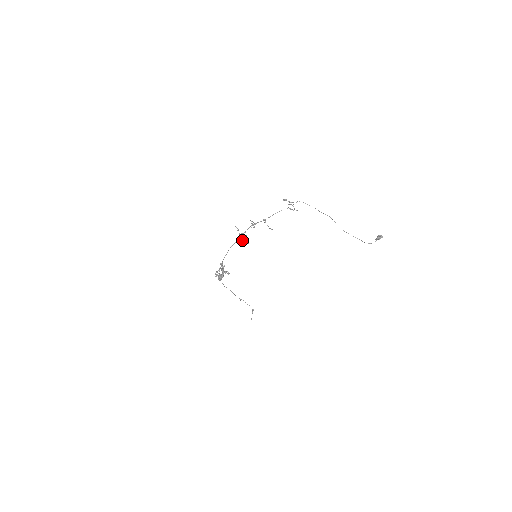
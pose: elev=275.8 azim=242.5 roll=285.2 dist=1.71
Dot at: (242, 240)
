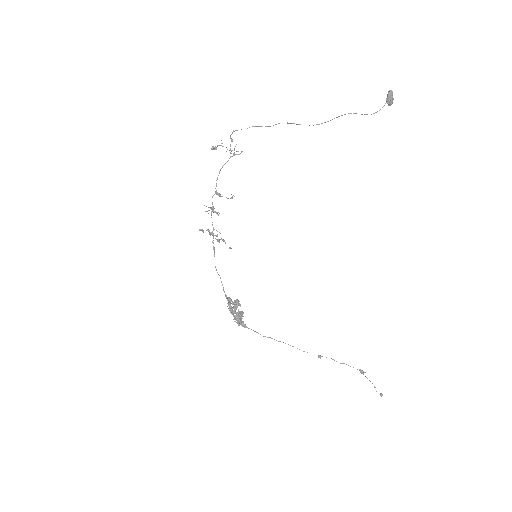
Dot at: (229, 248)
